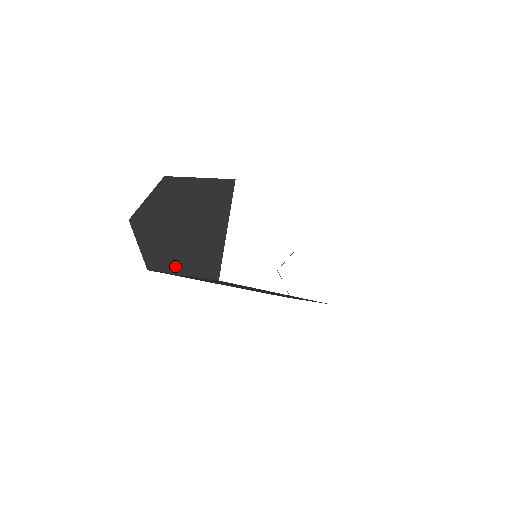
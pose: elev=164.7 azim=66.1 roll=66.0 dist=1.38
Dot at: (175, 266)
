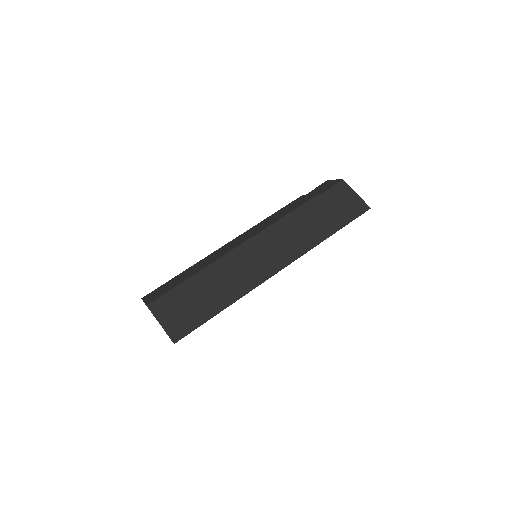
Dot at: occluded
